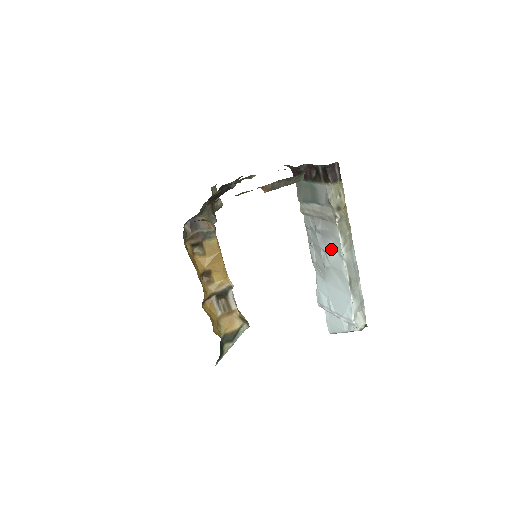
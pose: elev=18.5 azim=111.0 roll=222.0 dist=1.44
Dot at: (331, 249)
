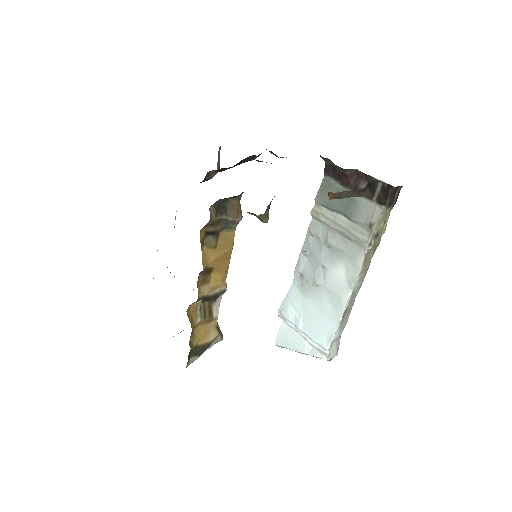
Dot at: (338, 271)
